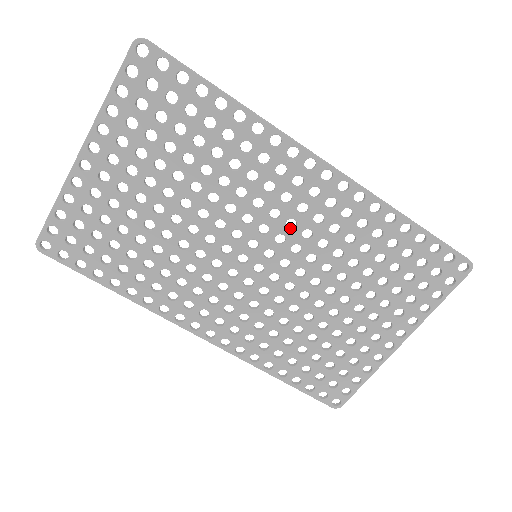
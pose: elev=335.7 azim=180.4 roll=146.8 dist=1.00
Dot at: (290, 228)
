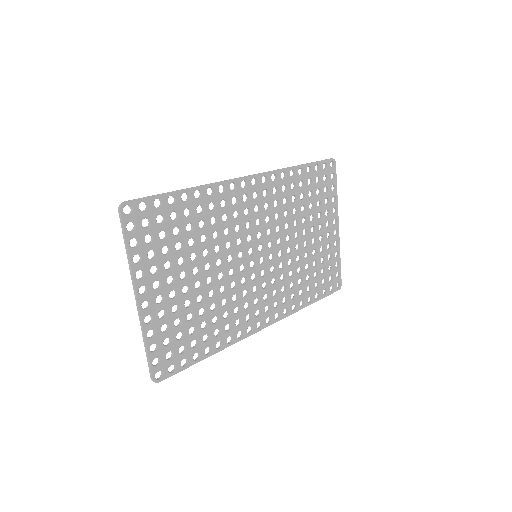
Dot at: (259, 225)
